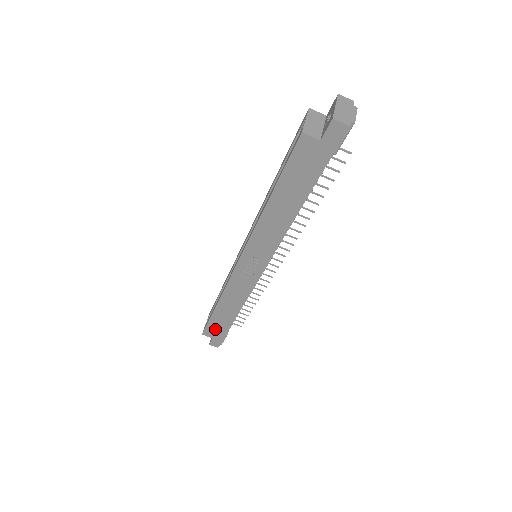
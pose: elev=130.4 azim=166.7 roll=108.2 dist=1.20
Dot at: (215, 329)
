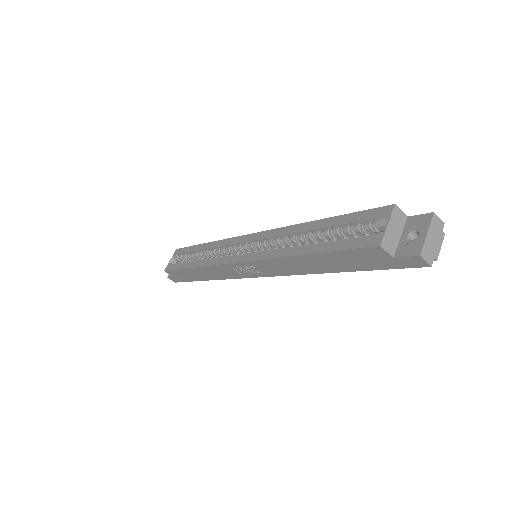
Dot at: (180, 275)
